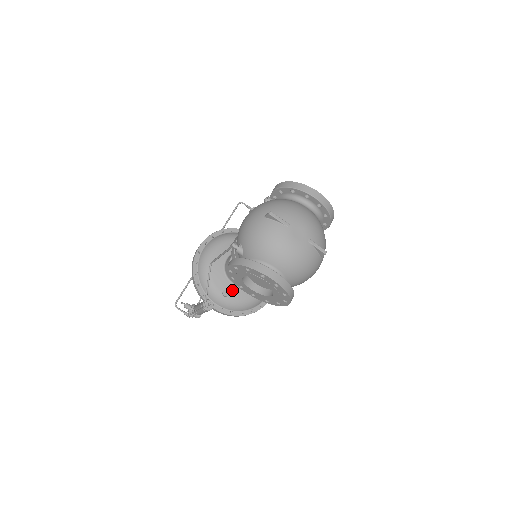
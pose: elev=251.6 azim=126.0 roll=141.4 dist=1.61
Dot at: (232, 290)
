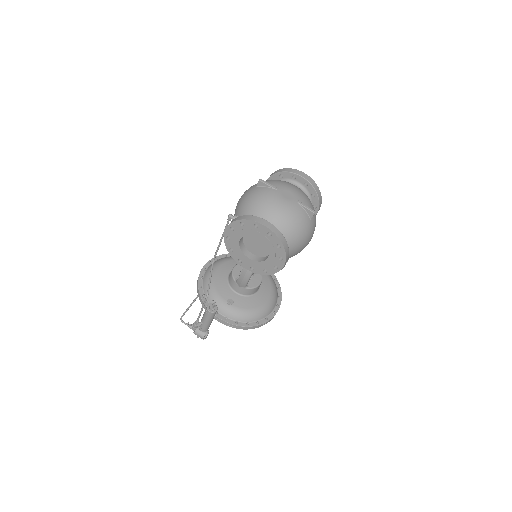
Dot at: (236, 299)
